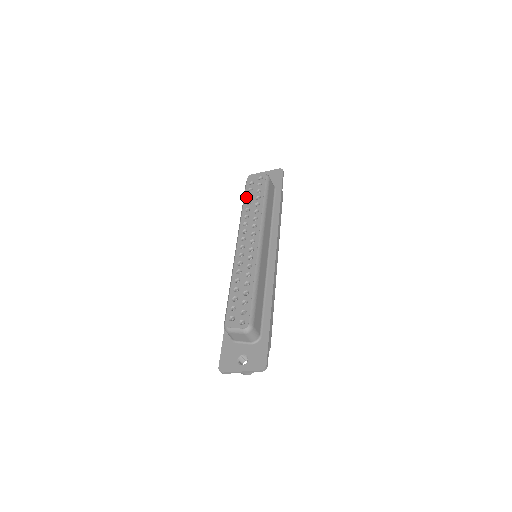
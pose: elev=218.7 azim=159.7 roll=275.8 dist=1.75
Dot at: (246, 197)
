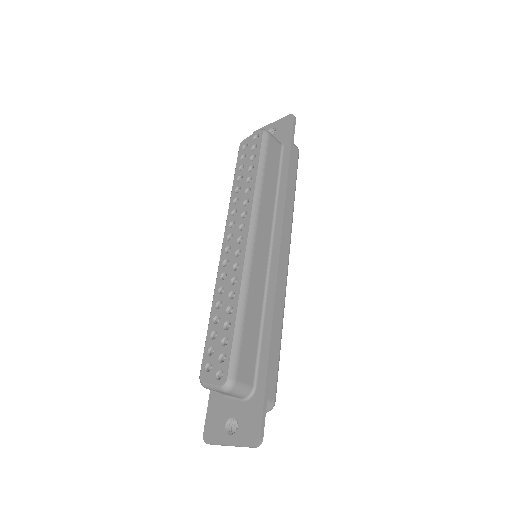
Dot at: (237, 170)
